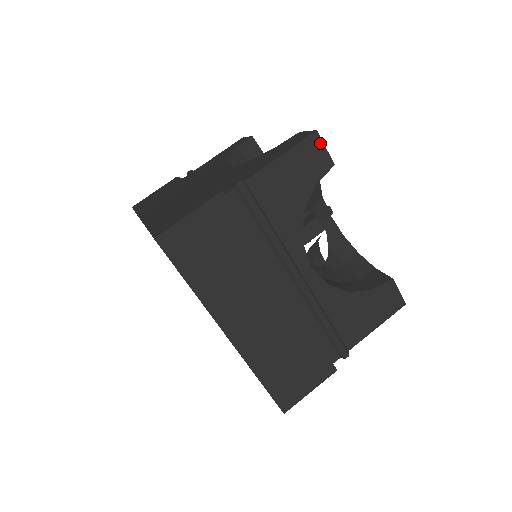
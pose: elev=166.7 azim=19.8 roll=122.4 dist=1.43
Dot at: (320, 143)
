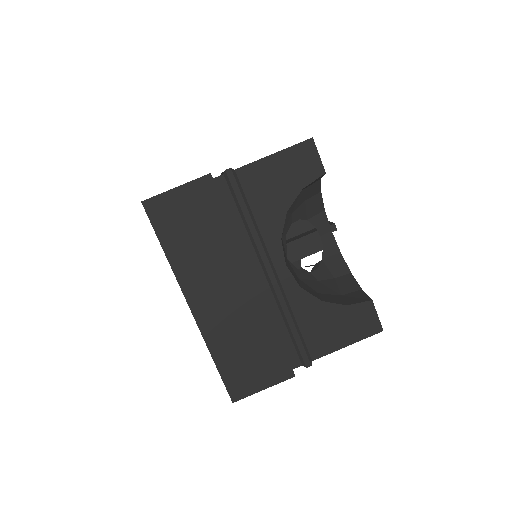
Dot at: (314, 150)
